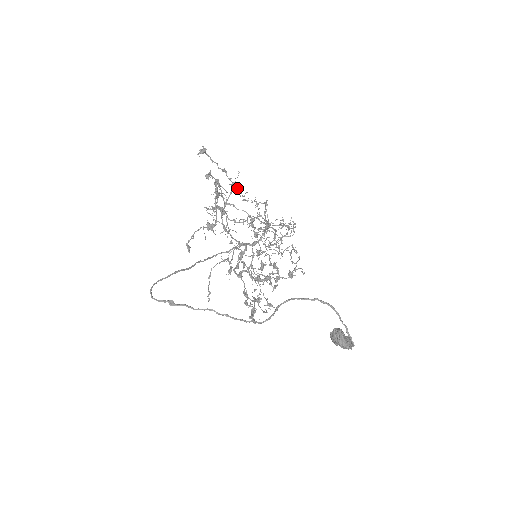
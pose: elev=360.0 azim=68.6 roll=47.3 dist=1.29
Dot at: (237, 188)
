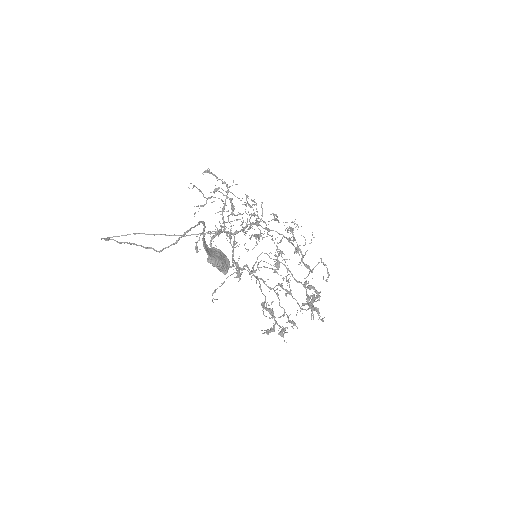
Dot at: occluded
